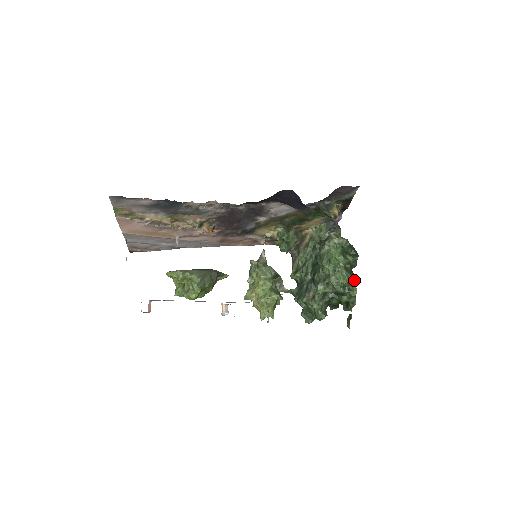
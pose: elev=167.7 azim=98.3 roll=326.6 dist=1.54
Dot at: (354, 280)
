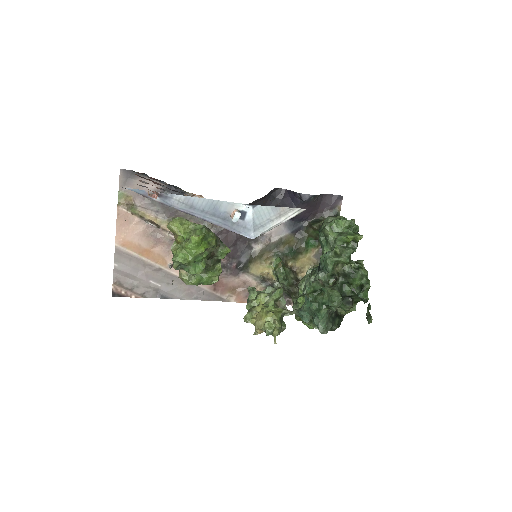
Dot at: (361, 235)
